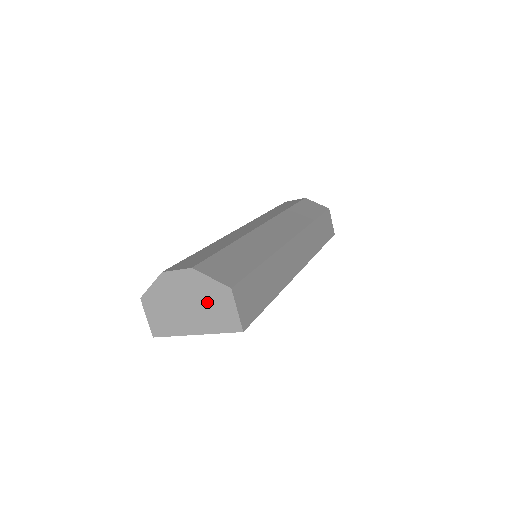
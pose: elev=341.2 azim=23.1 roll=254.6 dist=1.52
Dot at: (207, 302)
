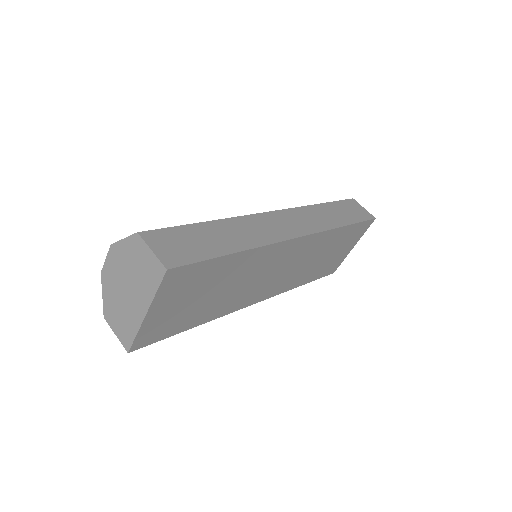
Dot at: (134, 267)
